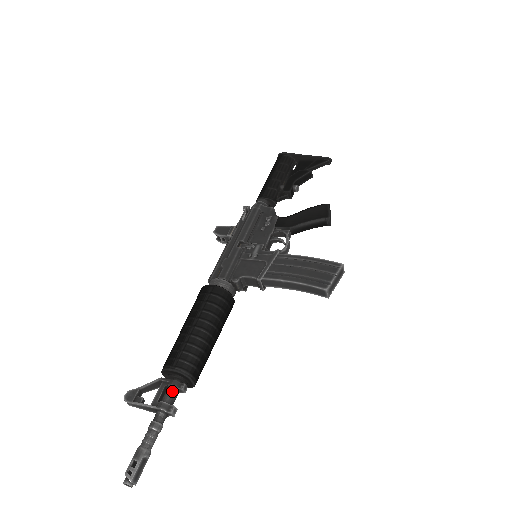
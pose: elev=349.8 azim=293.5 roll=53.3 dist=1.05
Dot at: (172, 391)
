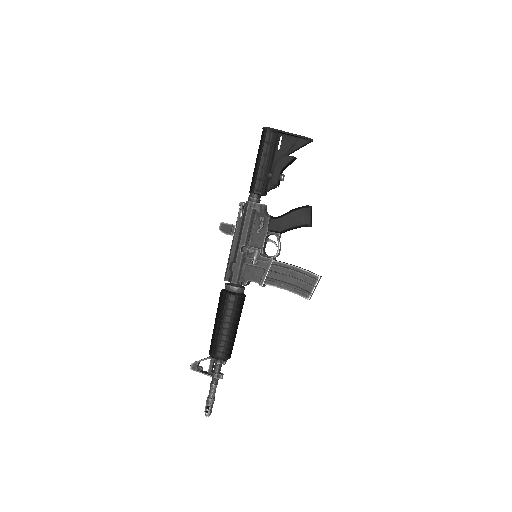
Dot at: (218, 366)
